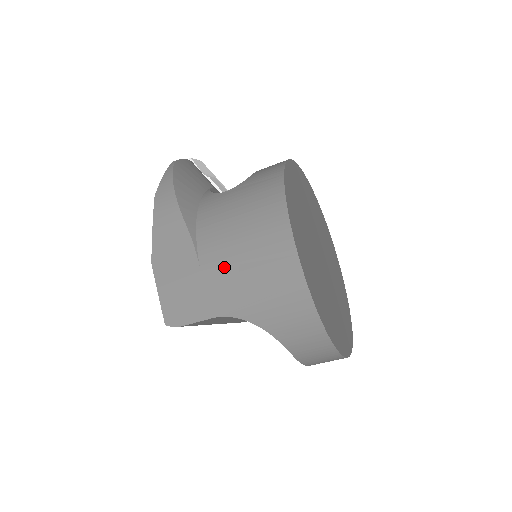
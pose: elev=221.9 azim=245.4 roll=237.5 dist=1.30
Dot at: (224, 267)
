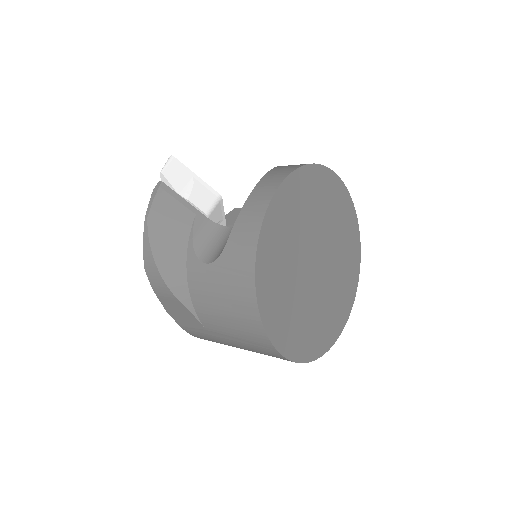
Dot at: (223, 335)
